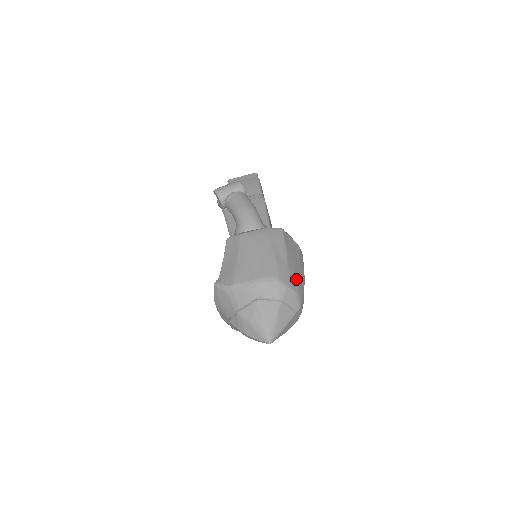
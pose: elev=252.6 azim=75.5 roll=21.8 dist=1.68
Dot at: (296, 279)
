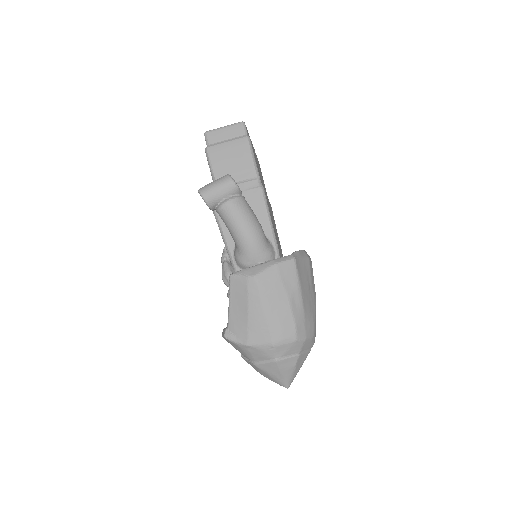
Dot at: (312, 320)
